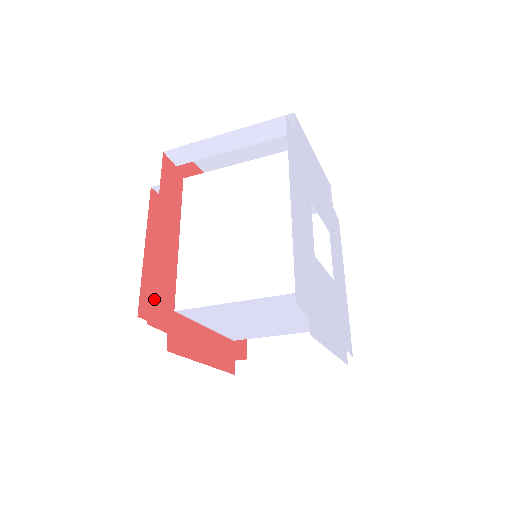
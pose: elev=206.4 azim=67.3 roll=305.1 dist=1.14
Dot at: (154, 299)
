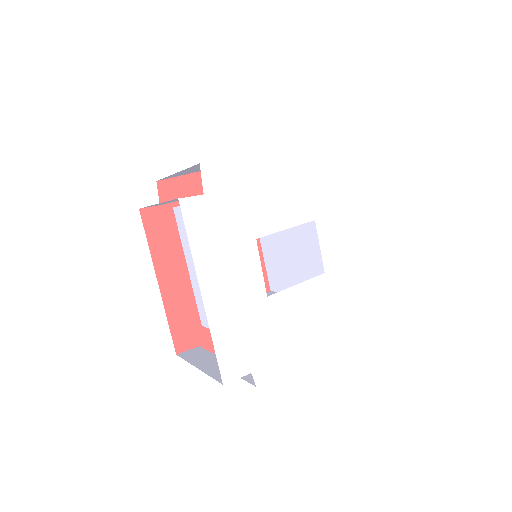
Dot at: (177, 333)
